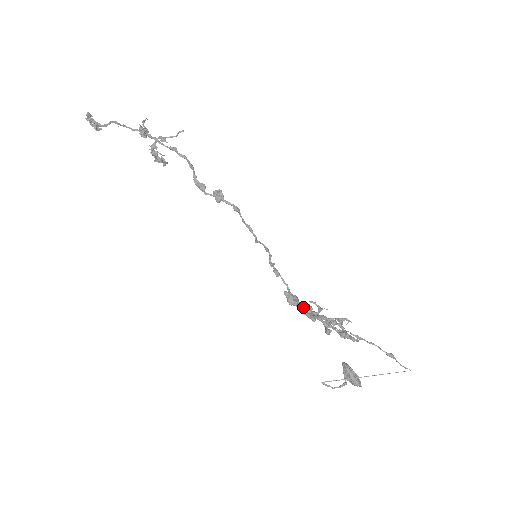
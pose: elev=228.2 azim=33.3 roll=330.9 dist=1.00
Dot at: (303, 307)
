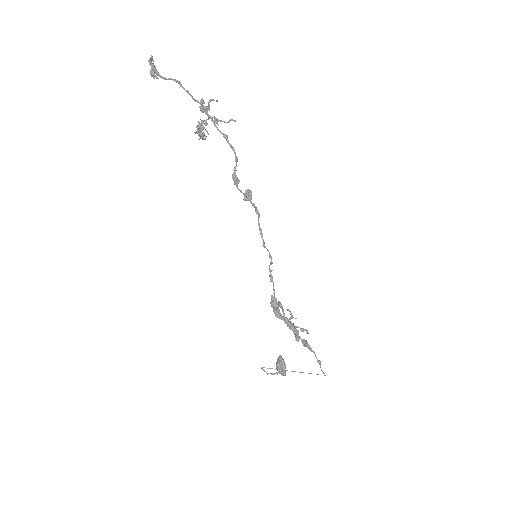
Dot at: (275, 309)
